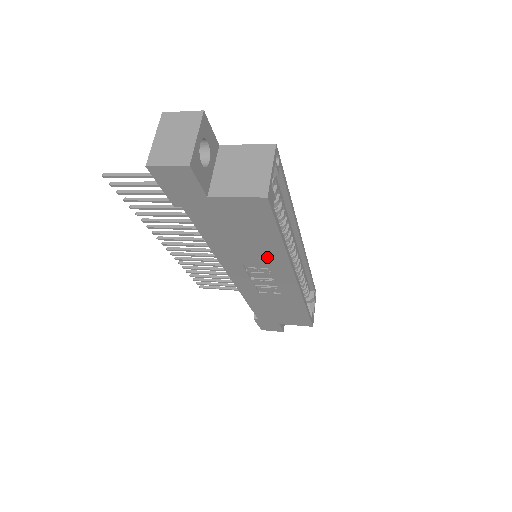
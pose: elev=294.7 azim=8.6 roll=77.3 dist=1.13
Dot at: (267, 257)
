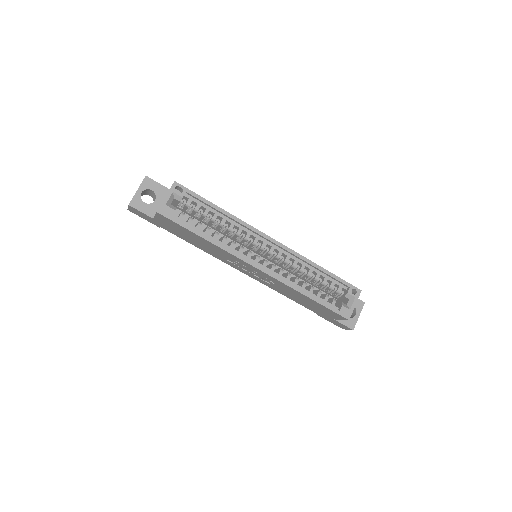
Dot at: (220, 251)
